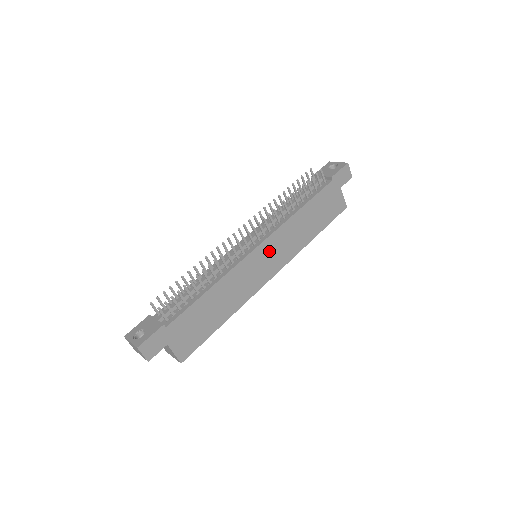
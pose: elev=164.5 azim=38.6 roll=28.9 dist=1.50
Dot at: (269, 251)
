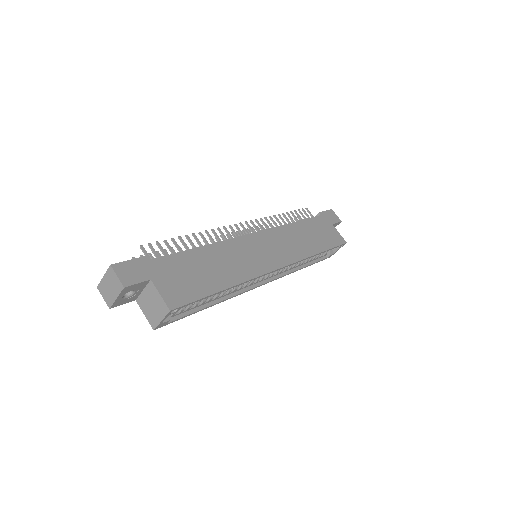
Dot at: (268, 243)
